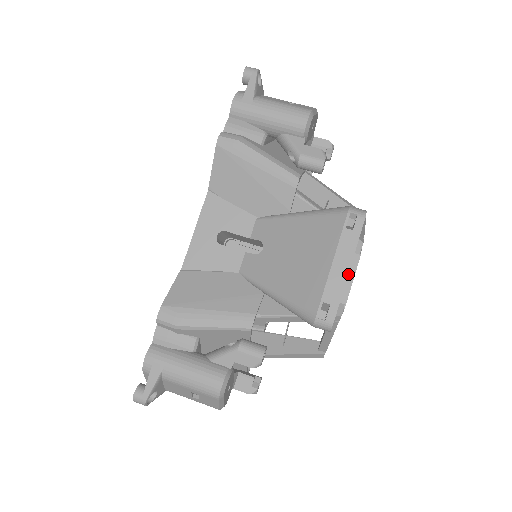
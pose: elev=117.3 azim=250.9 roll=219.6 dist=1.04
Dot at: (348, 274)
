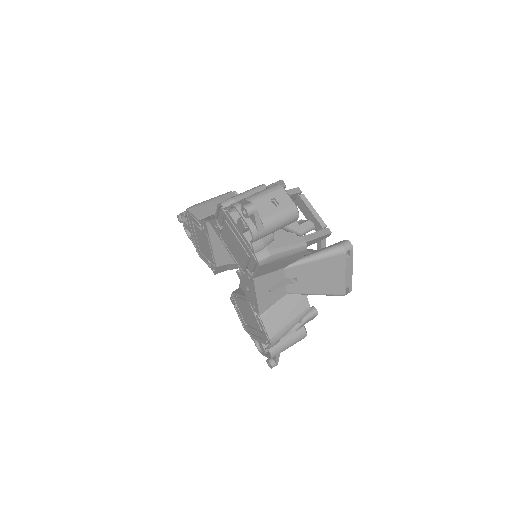
Dot at: (323, 243)
